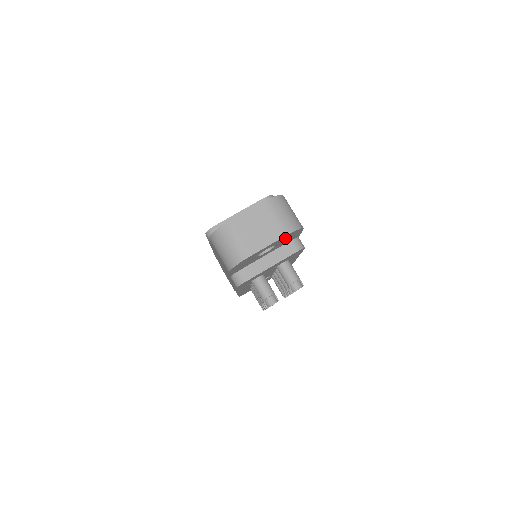
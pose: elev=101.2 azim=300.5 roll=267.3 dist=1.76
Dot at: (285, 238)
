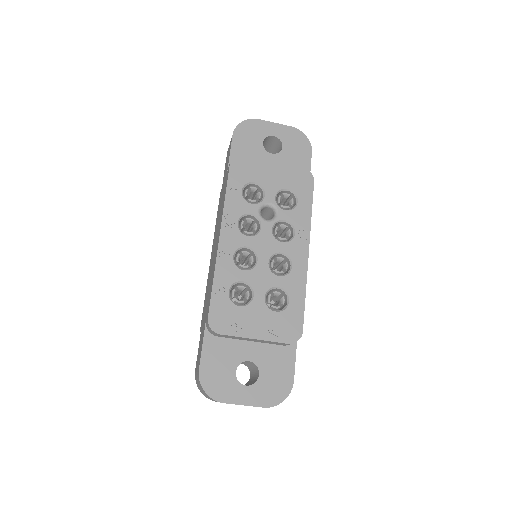
Dot at: occluded
